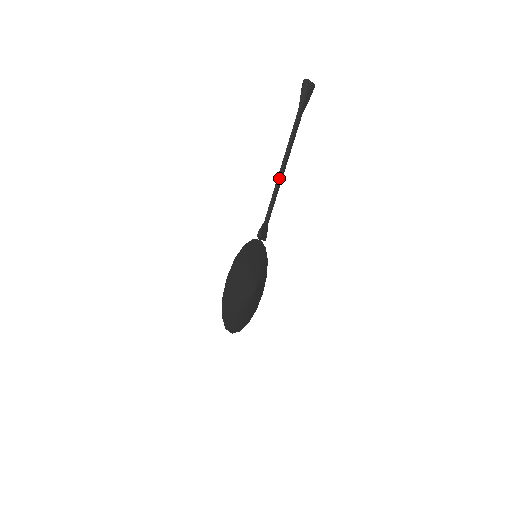
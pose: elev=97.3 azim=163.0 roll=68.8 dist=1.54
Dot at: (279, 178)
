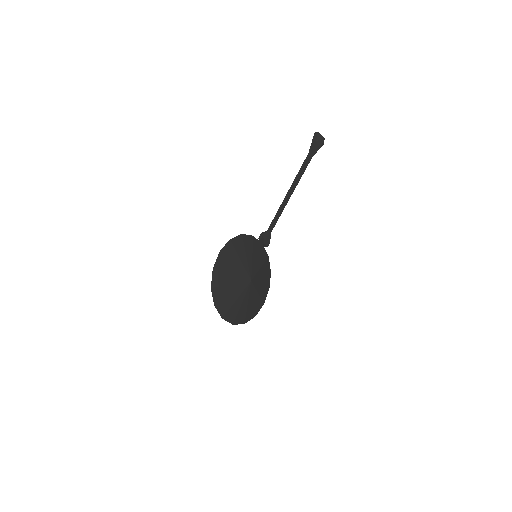
Dot at: (285, 198)
